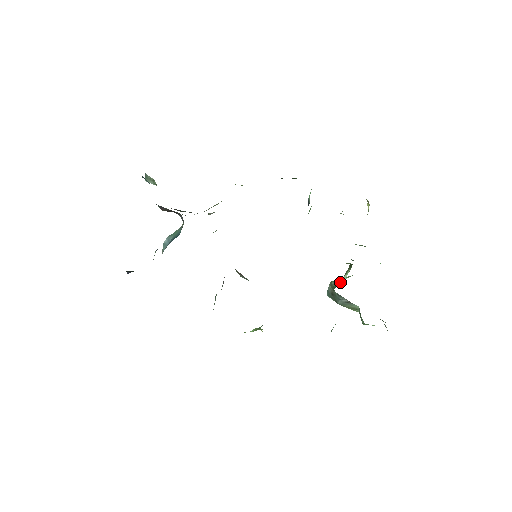
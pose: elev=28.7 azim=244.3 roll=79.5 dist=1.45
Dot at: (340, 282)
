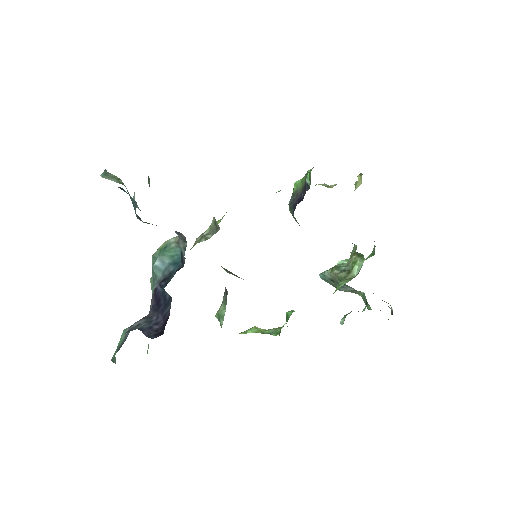
Dot at: (350, 274)
